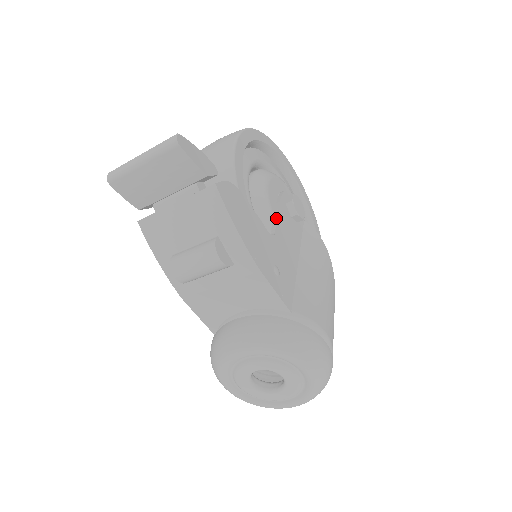
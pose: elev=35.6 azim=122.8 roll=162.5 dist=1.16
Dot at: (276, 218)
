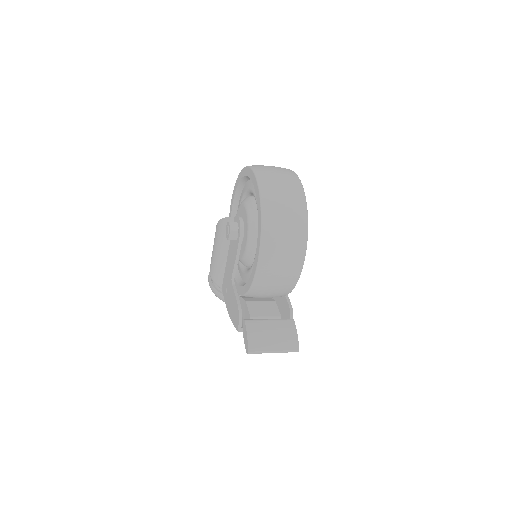
Dot at: occluded
